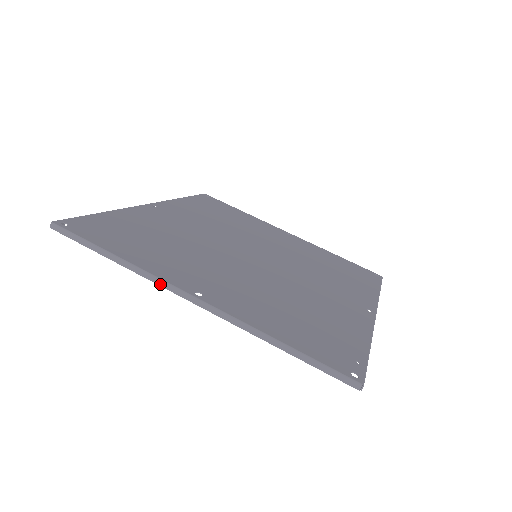
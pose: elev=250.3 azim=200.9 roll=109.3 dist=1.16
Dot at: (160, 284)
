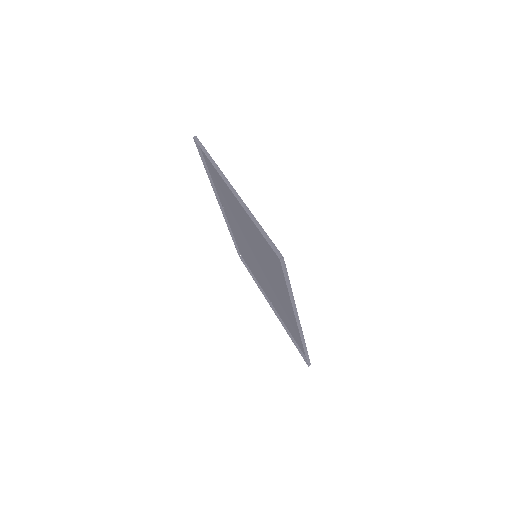
Dot at: (222, 176)
